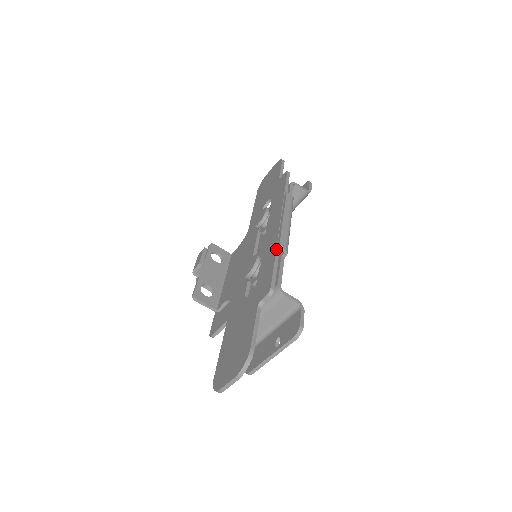
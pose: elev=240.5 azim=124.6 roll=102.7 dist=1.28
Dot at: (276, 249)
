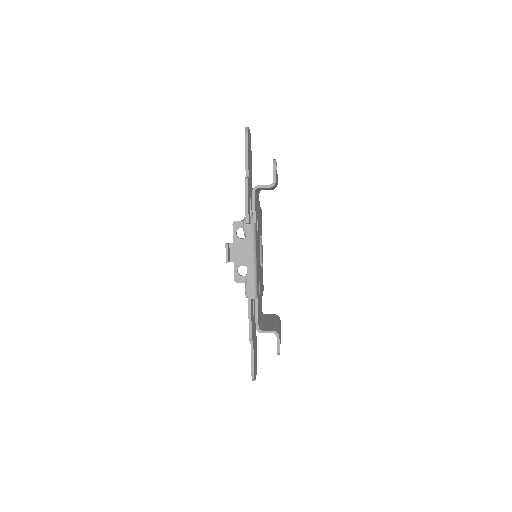
Dot at: (248, 299)
